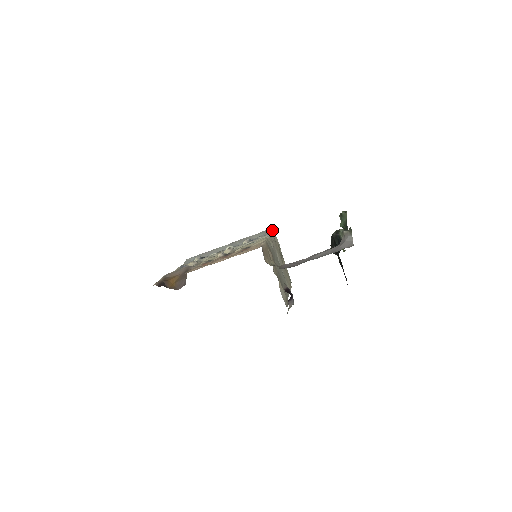
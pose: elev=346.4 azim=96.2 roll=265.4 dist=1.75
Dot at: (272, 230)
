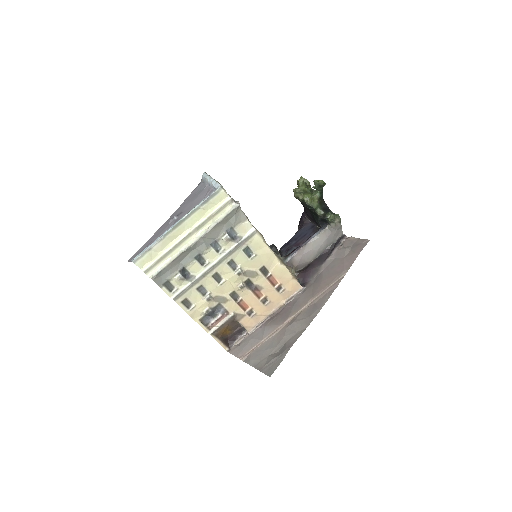
Dot at: (239, 207)
